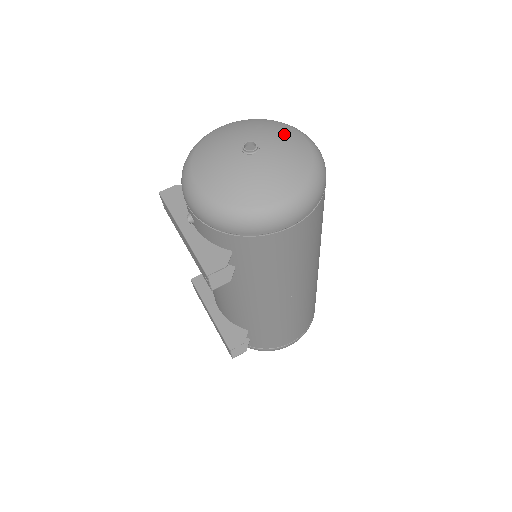
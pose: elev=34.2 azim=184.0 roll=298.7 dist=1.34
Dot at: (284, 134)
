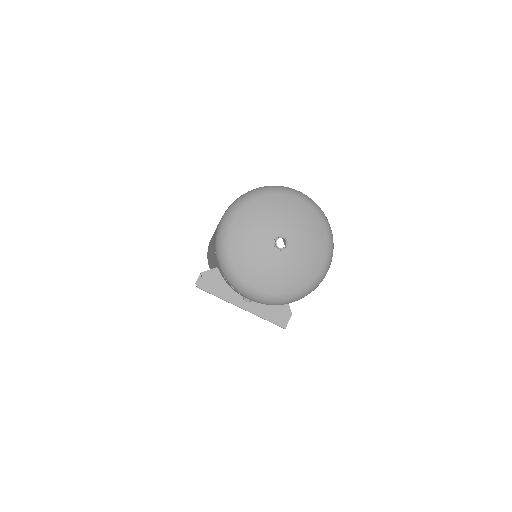
Dot at: (290, 210)
